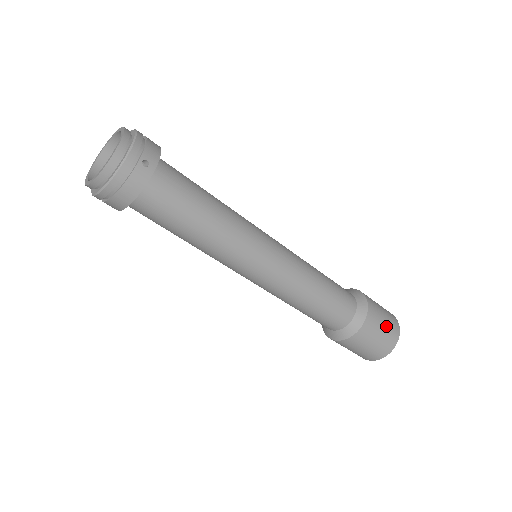
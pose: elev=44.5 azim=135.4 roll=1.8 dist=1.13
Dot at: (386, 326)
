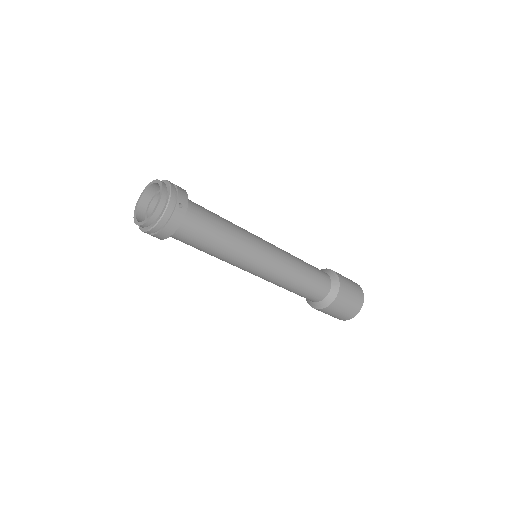
Dot at: (354, 293)
